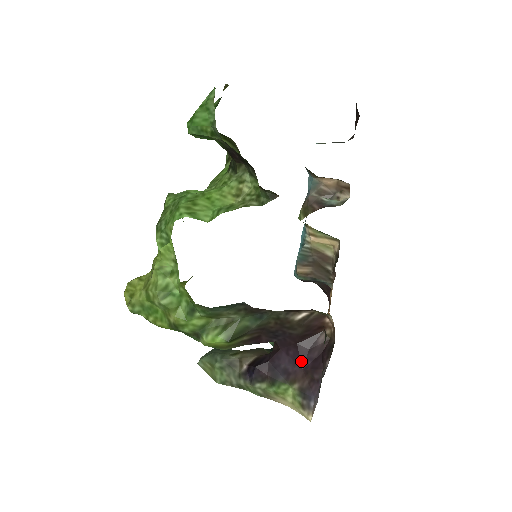
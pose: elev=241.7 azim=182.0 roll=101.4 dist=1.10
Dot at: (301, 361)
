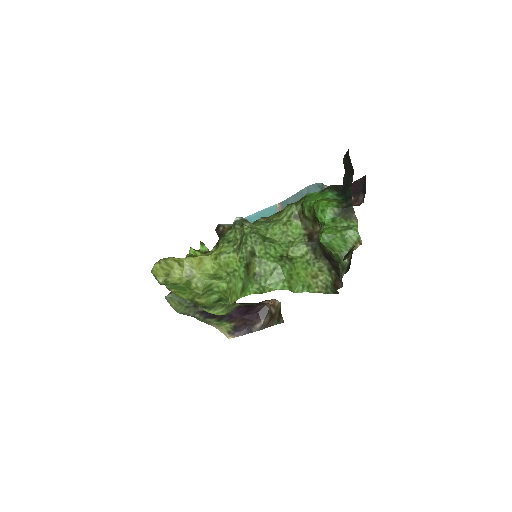
Dot at: (244, 314)
